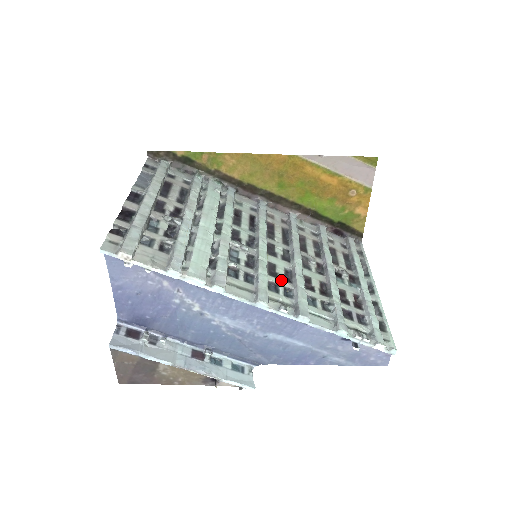
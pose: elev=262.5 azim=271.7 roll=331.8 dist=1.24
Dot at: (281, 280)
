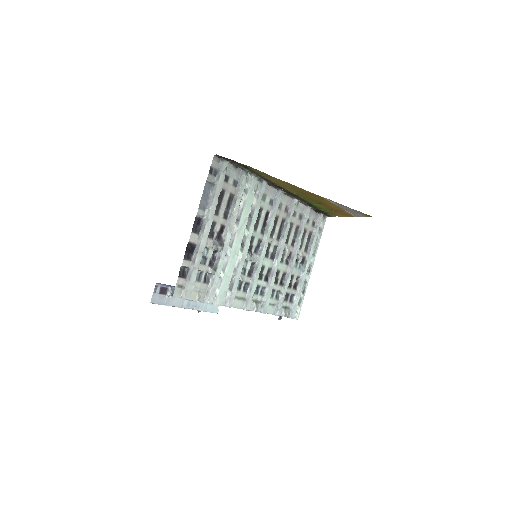
Dot at: (263, 281)
